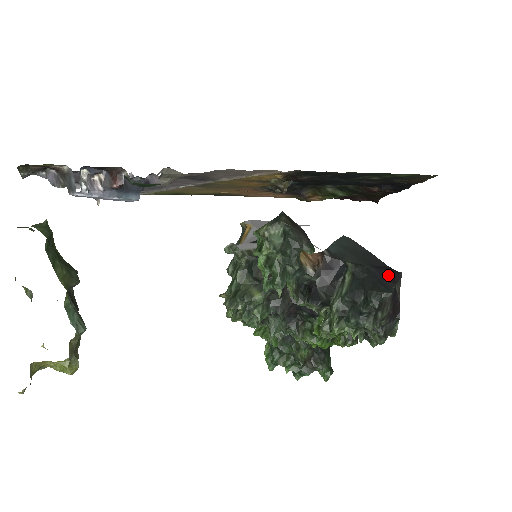
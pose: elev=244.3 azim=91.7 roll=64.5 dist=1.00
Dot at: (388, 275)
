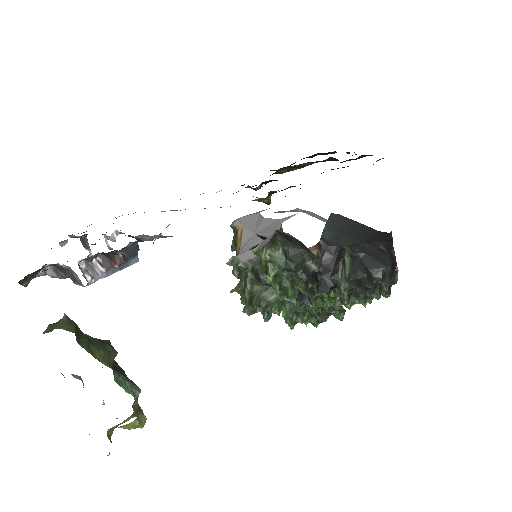
Dot at: (383, 247)
